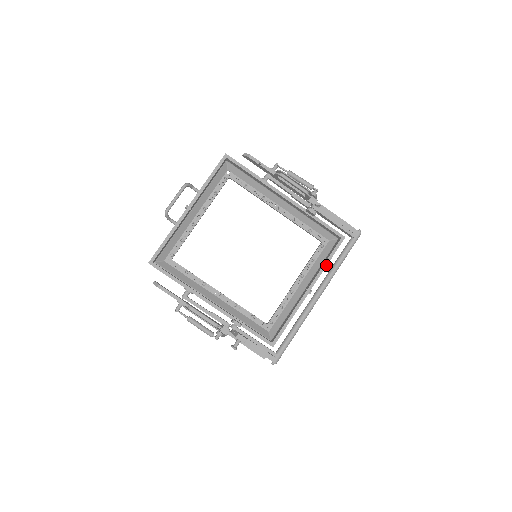
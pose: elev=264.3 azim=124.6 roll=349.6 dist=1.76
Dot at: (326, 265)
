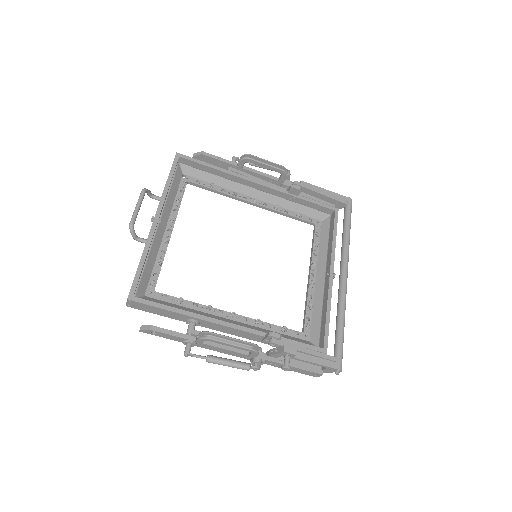
Dot at: (335, 242)
